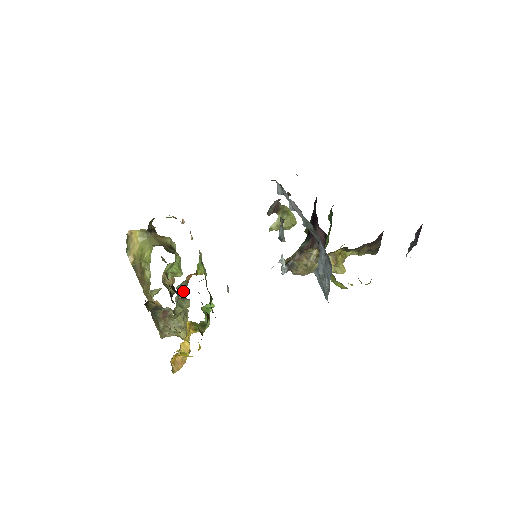
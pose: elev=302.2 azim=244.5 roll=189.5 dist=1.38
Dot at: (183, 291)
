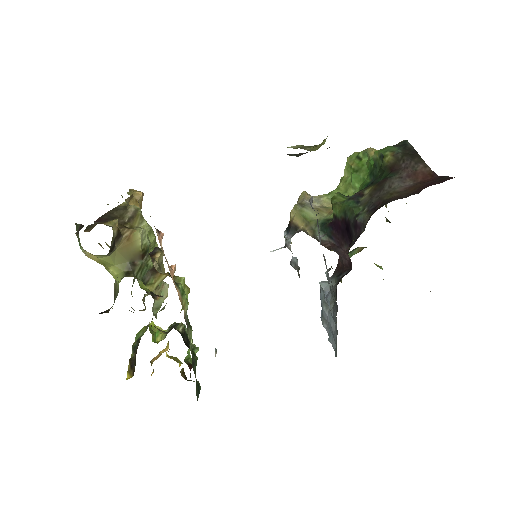
Dot at: (162, 309)
